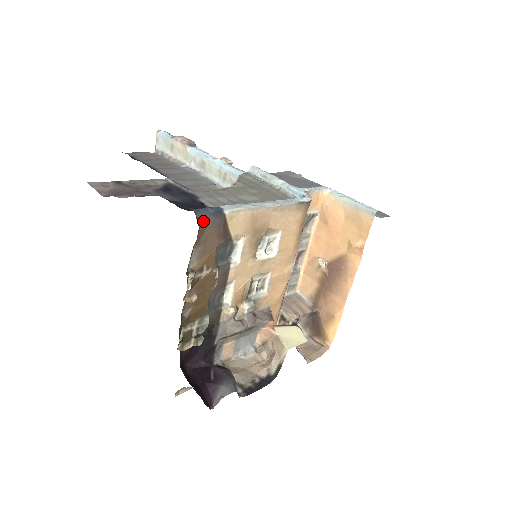
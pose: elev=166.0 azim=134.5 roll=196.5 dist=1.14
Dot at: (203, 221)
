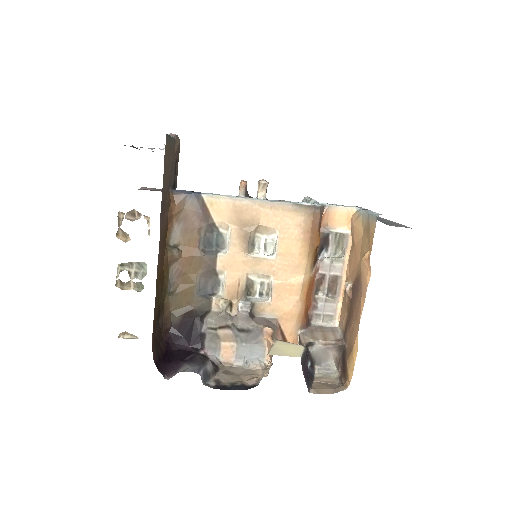
Dot at: (180, 199)
